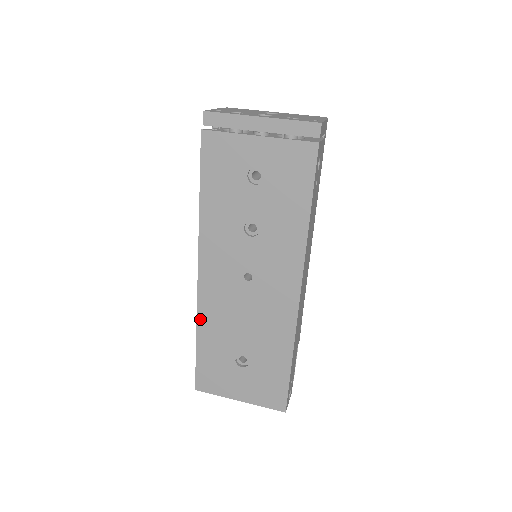
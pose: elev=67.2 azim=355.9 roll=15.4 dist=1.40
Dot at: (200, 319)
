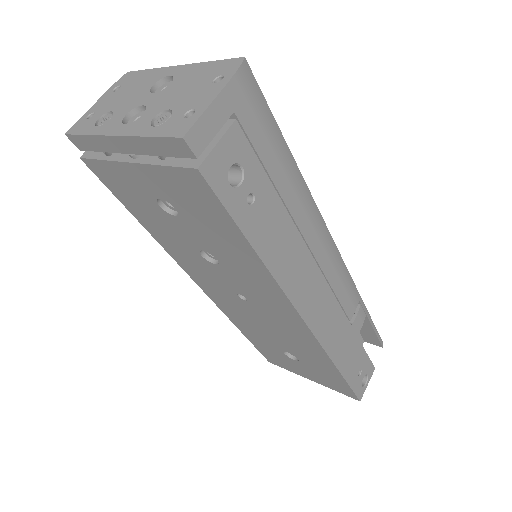
Dot at: (231, 319)
